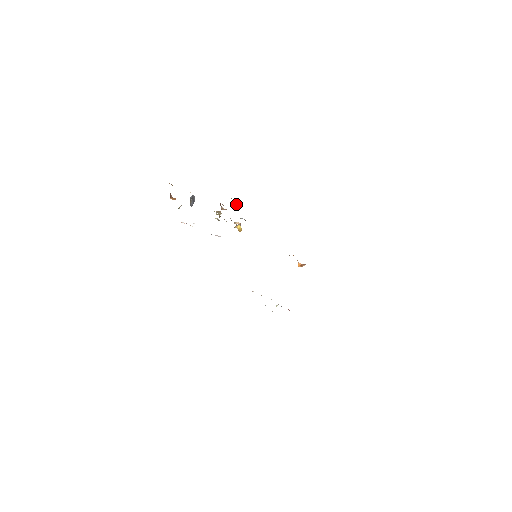
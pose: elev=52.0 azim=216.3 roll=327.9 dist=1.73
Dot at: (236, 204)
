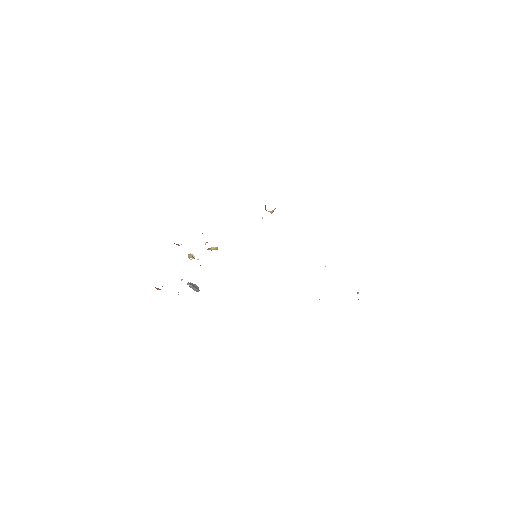
Dot at: occluded
